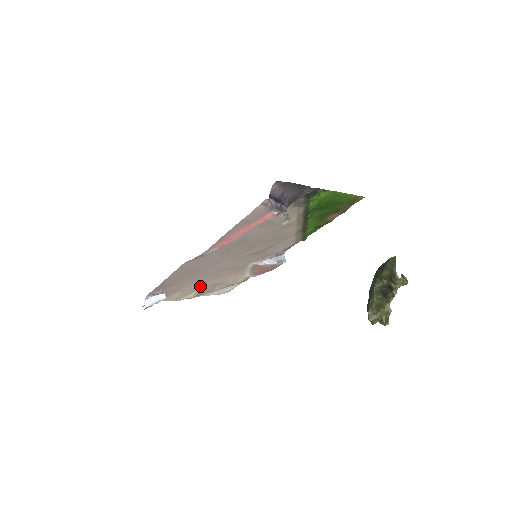
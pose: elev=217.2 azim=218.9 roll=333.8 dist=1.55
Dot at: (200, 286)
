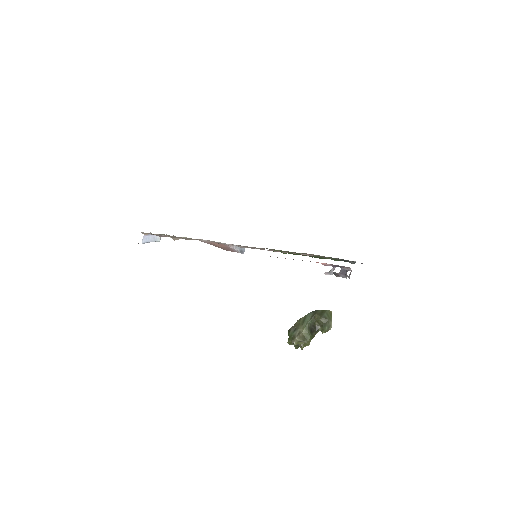
Dot at: occluded
